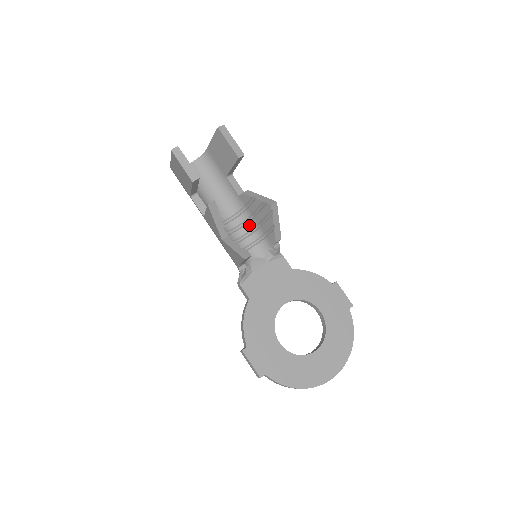
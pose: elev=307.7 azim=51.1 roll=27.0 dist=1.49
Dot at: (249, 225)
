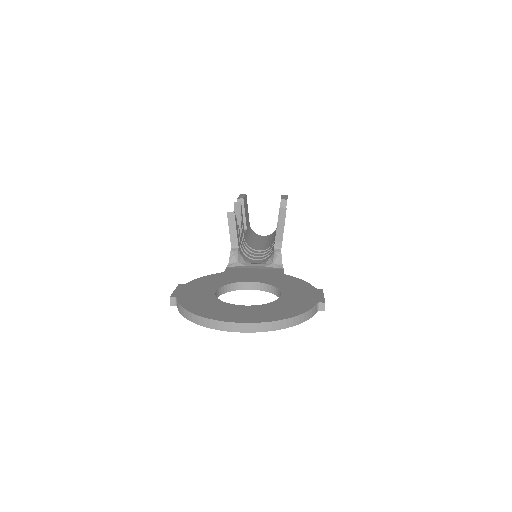
Dot at: (271, 250)
